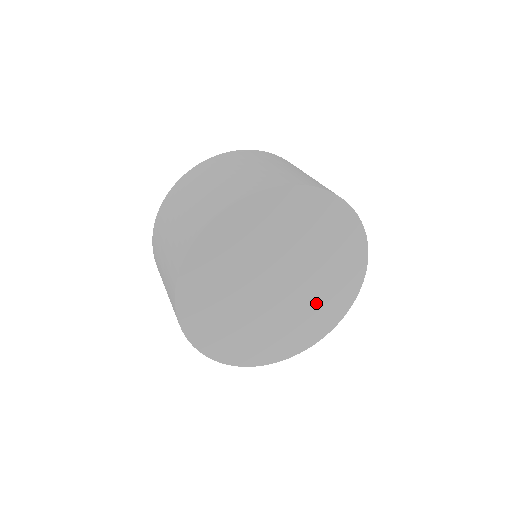
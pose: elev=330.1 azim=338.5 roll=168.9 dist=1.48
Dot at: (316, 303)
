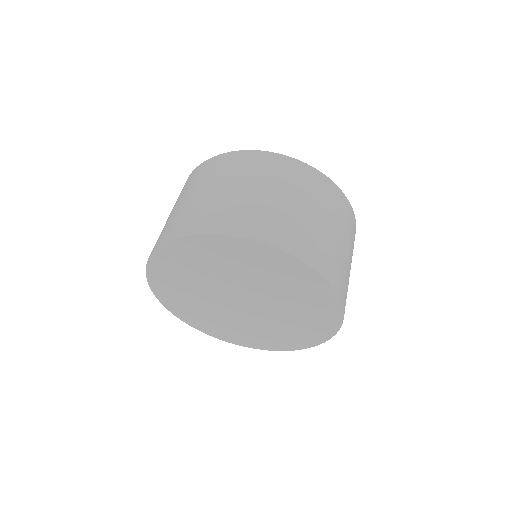
Dot at: (287, 325)
